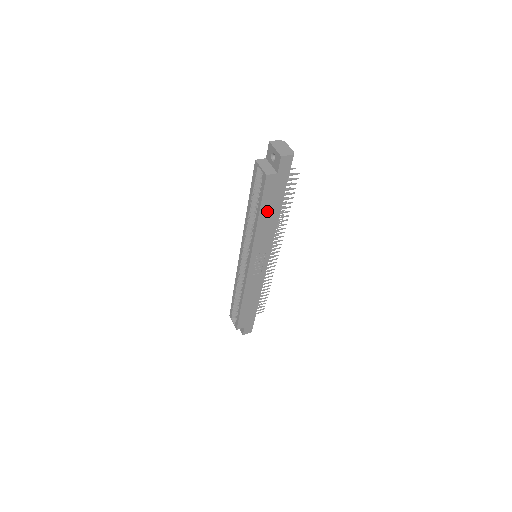
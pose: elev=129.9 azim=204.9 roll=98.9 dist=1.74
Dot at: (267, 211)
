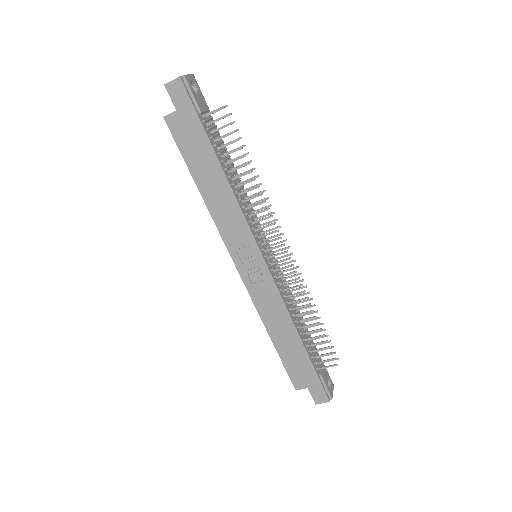
Dot at: (202, 171)
